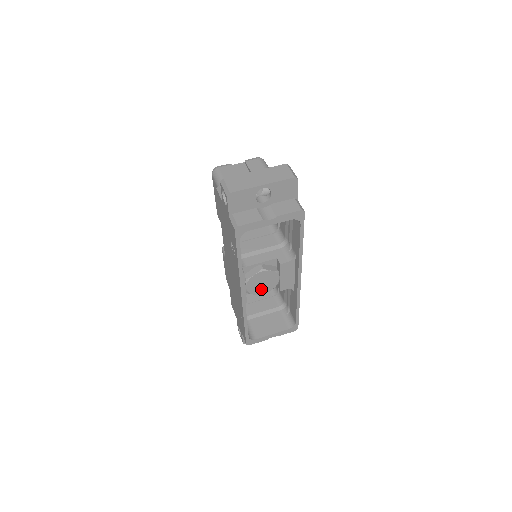
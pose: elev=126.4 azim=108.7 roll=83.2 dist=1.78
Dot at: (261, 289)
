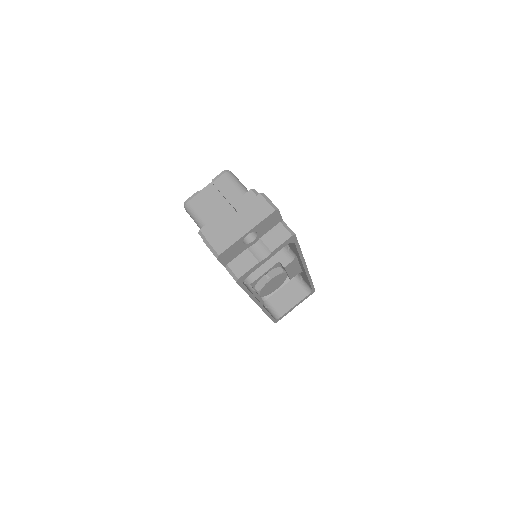
Dot at: (273, 288)
